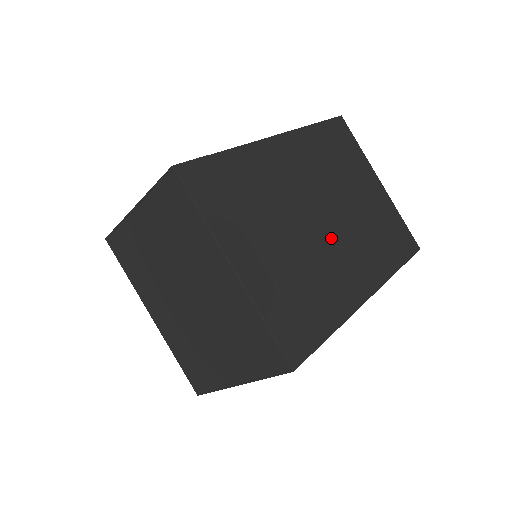
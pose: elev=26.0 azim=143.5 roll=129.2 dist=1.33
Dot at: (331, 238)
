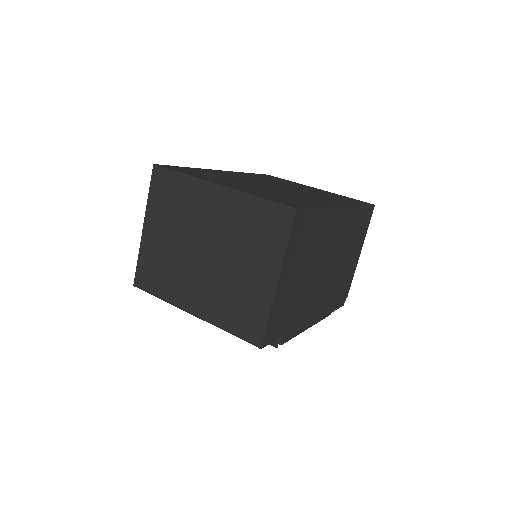
Dot at: (291, 191)
